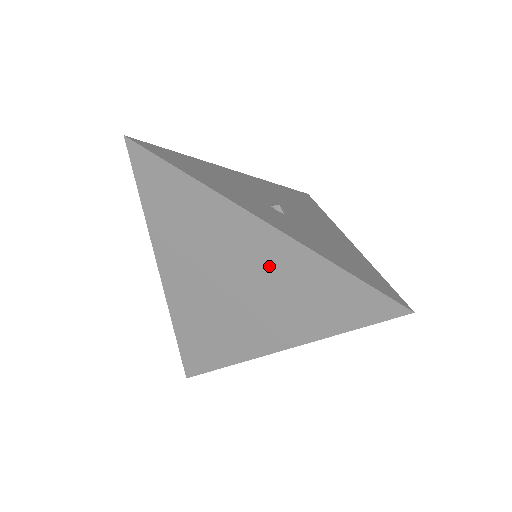
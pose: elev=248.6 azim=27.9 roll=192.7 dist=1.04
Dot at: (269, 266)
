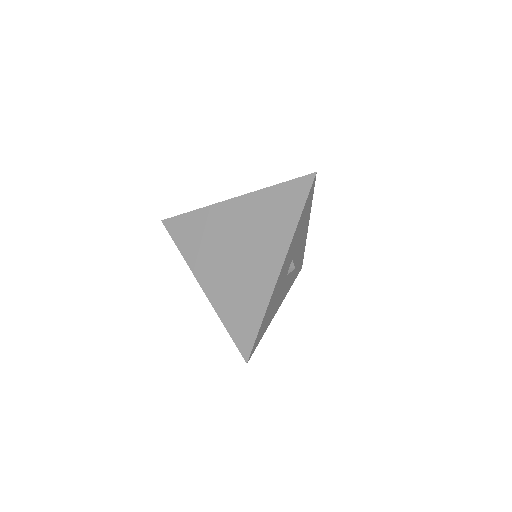
Dot at: (246, 219)
